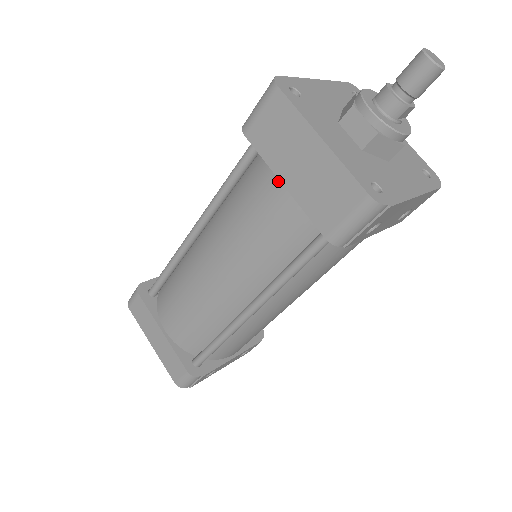
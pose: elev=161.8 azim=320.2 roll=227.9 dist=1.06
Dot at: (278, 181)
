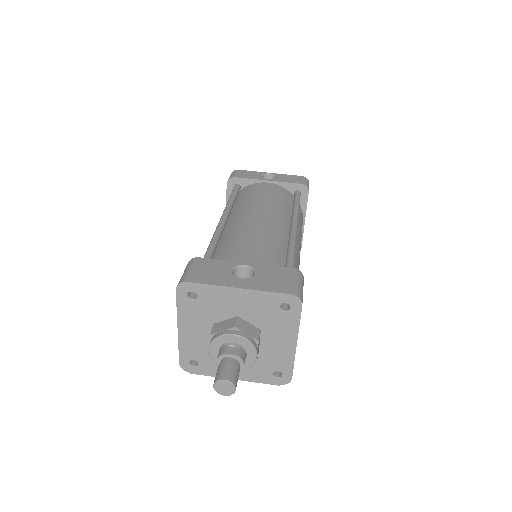
Dot at: occluded
